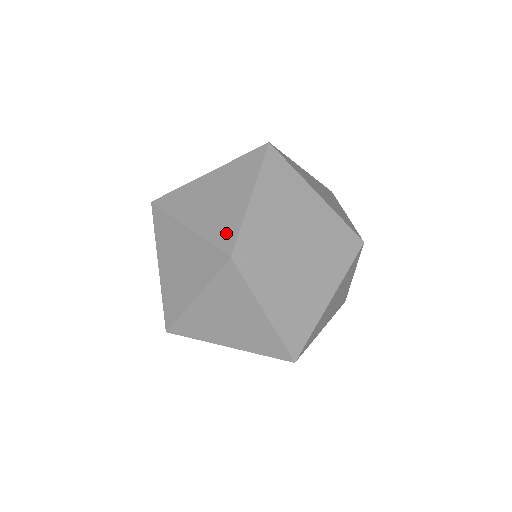
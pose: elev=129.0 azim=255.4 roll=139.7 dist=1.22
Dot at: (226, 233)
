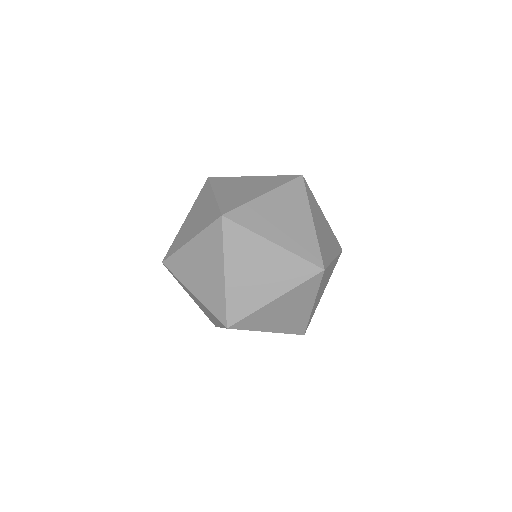
Dot at: (231, 204)
